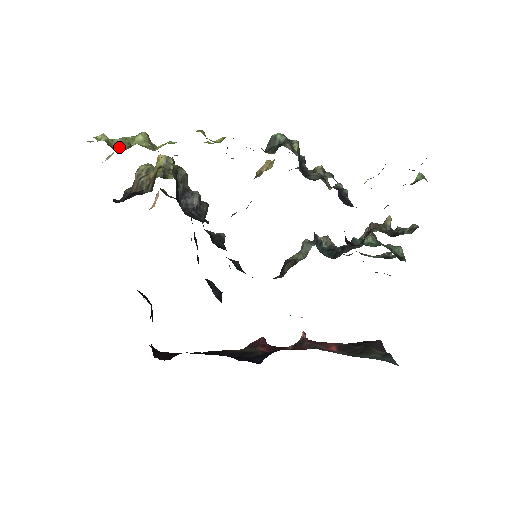
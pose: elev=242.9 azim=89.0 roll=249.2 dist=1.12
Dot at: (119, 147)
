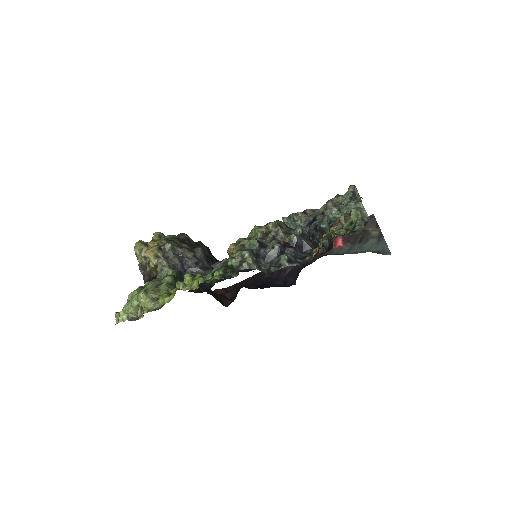
Dot at: (136, 314)
